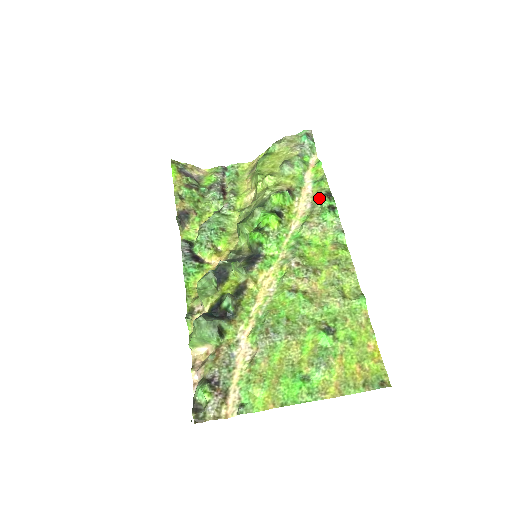
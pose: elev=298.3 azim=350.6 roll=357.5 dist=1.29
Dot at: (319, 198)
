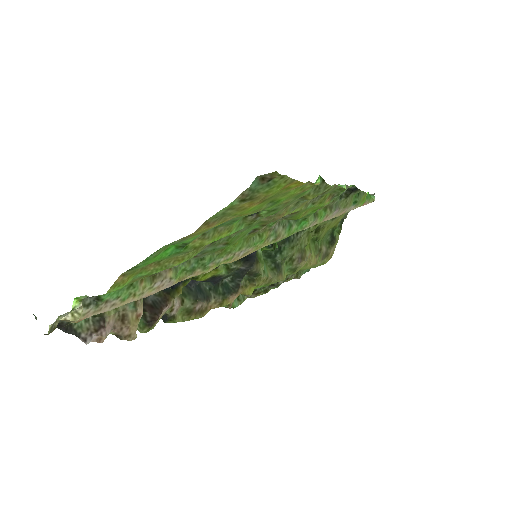
Dot at: (341, 195)
